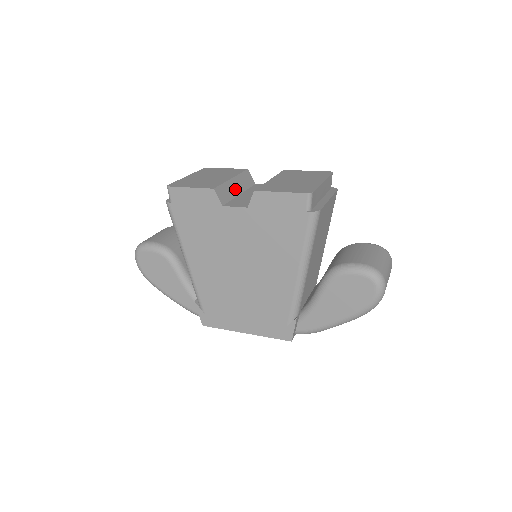
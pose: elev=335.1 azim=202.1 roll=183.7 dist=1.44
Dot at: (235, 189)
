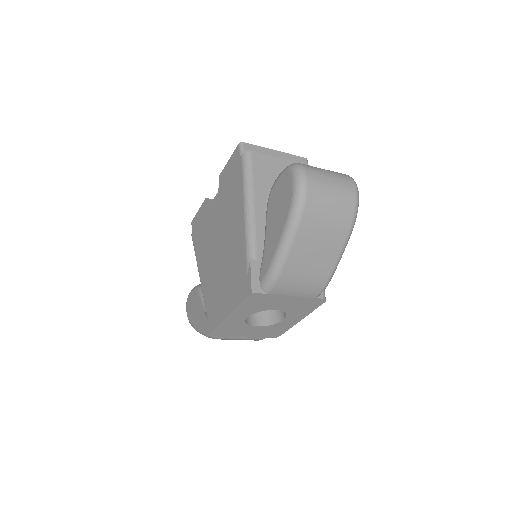
Dot at: occluded
